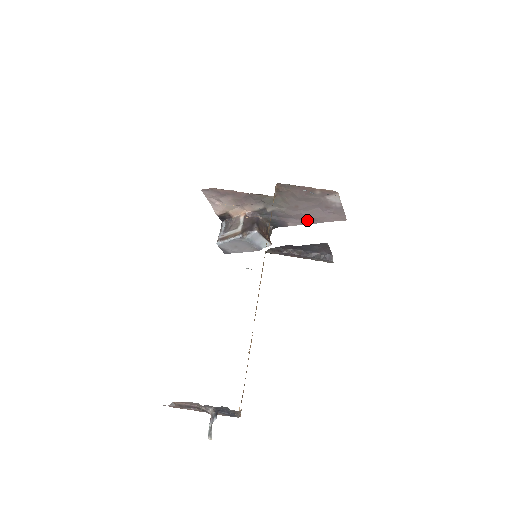
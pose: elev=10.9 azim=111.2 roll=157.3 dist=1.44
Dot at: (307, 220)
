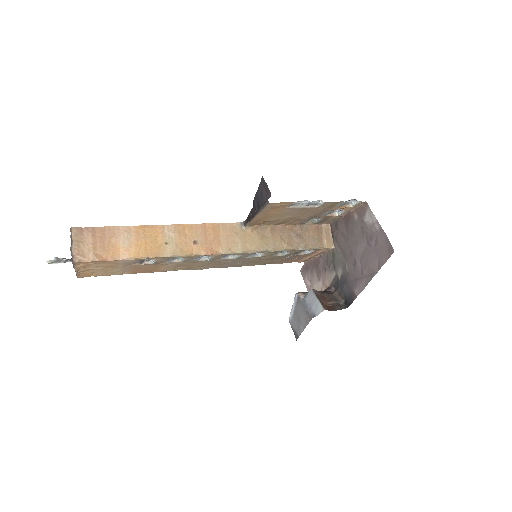
Dot at: (366, 276)
